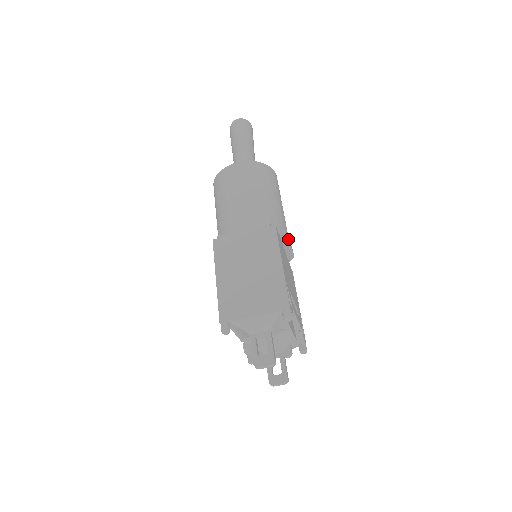
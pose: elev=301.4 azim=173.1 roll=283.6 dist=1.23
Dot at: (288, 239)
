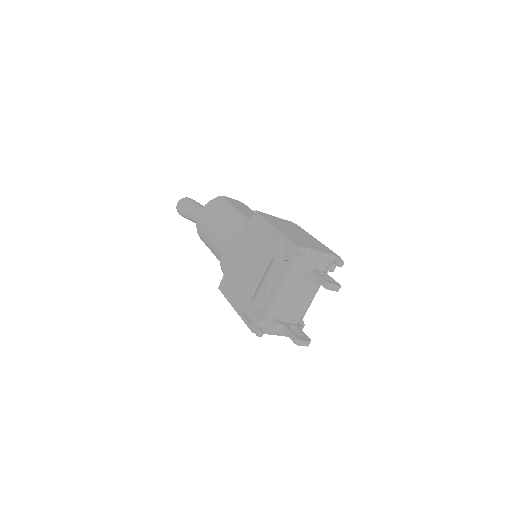
Dot at: occluded
